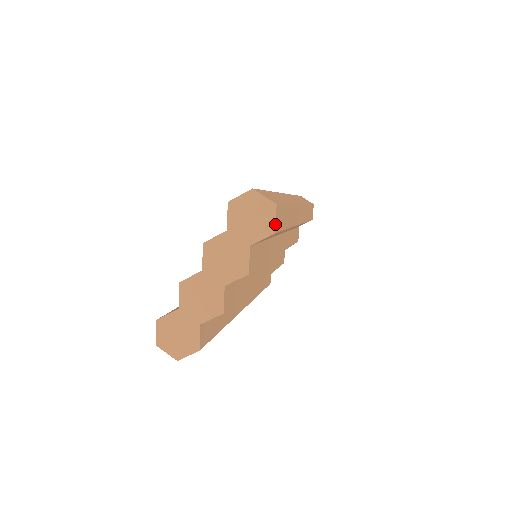
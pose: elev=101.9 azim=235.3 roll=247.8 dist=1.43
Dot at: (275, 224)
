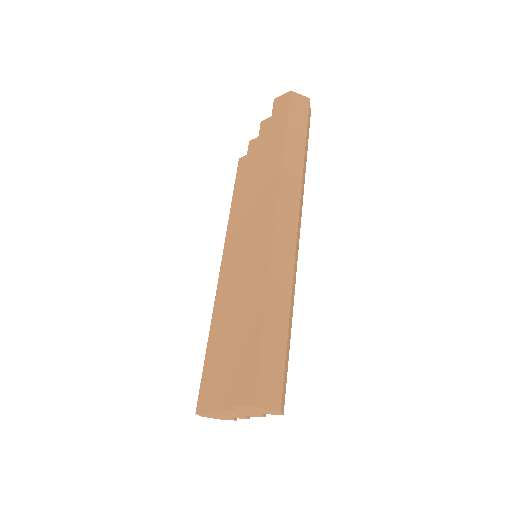
Dot at: (282, 414)
